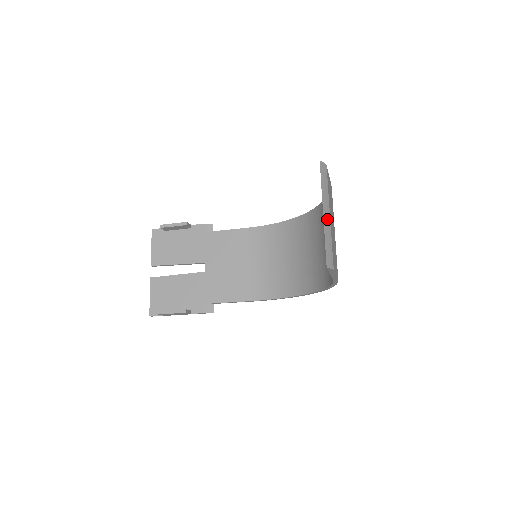
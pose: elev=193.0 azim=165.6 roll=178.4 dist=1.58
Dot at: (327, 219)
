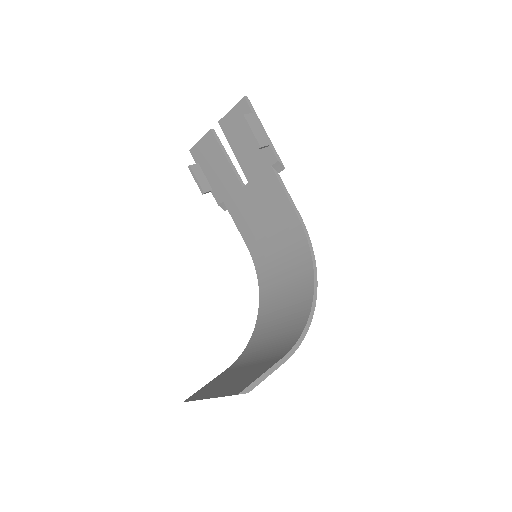
Dot at: occluded
